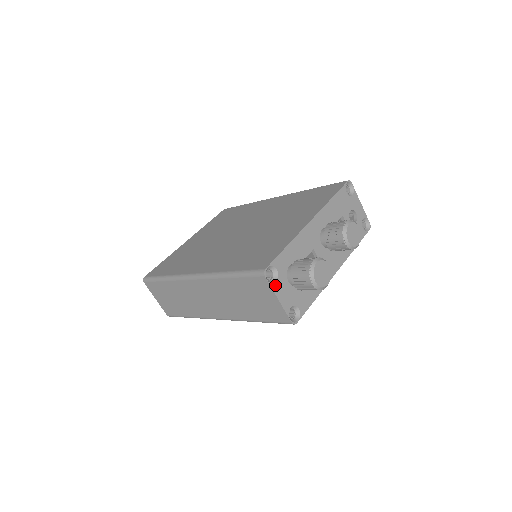
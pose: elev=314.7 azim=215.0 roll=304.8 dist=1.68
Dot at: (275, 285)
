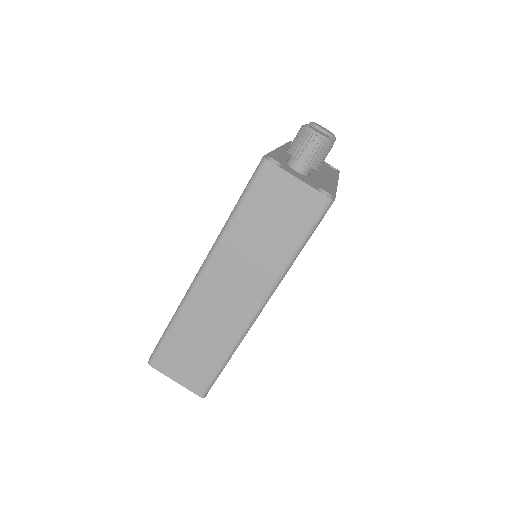
Dot at: (284, 169)
